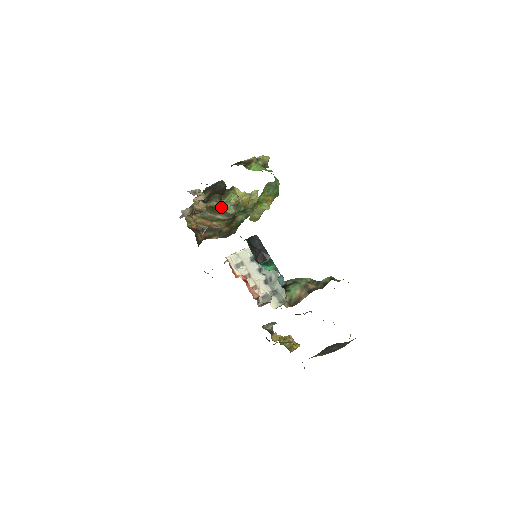
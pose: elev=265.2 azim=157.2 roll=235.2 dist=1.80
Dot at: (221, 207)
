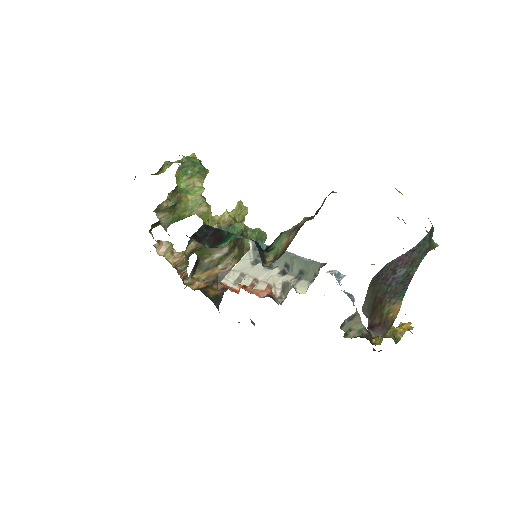
Dot at: occluded
